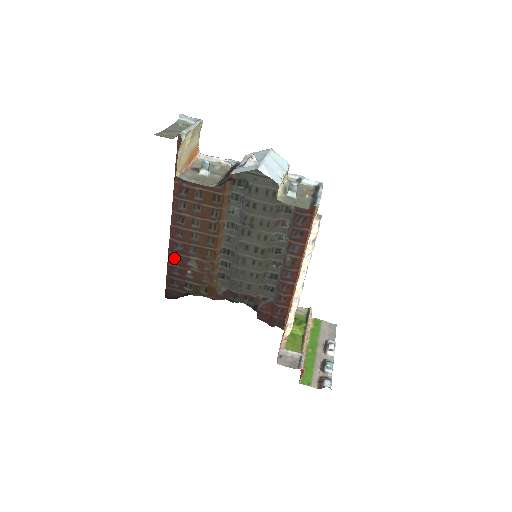
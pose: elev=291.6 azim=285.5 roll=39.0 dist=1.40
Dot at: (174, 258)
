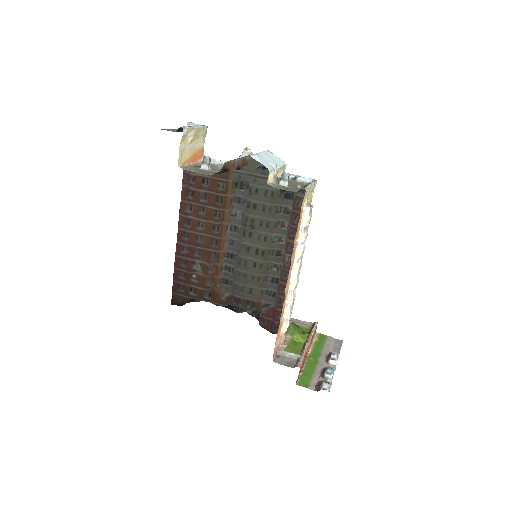
Dot at: (180, 262)
